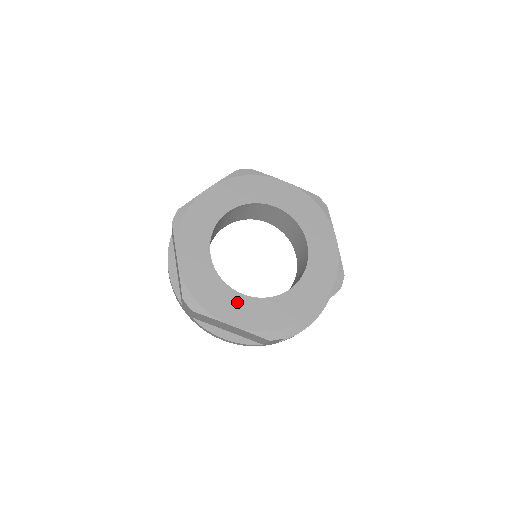
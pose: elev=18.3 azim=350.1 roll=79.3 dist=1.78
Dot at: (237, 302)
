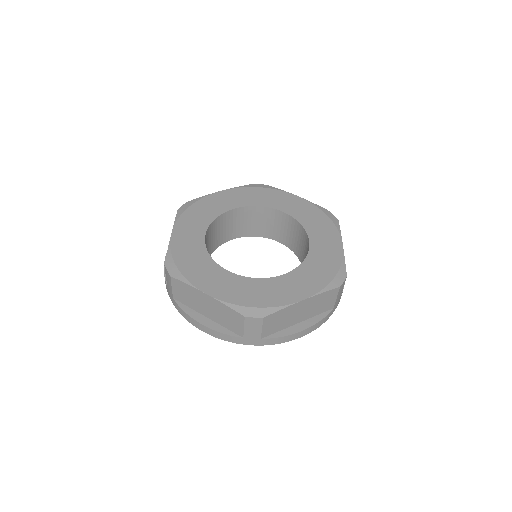
Dot at: (287, 282)
